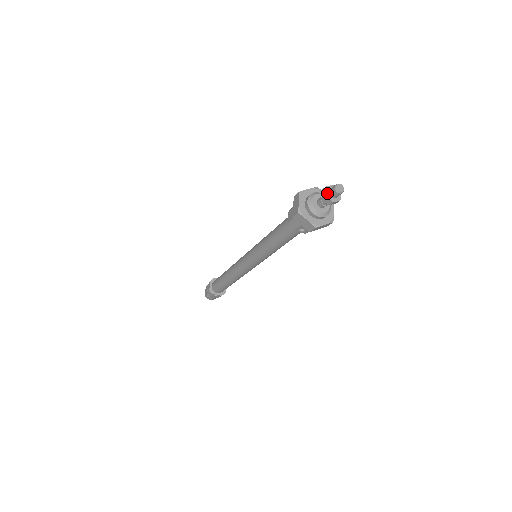
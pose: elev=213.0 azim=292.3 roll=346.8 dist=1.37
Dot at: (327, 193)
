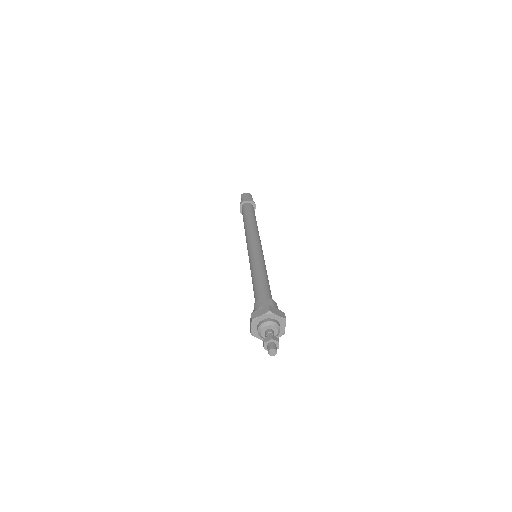
Dot at: (266, 347)
